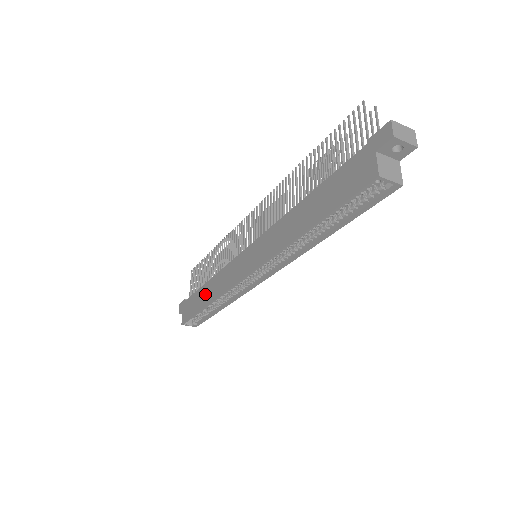
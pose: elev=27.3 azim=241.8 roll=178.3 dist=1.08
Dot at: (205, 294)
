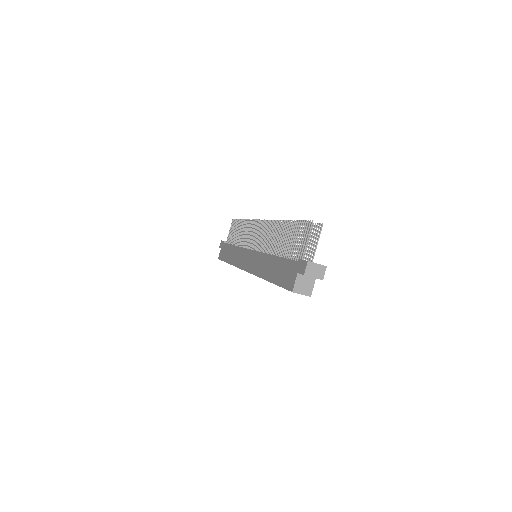
Dot at: (230, 254)
